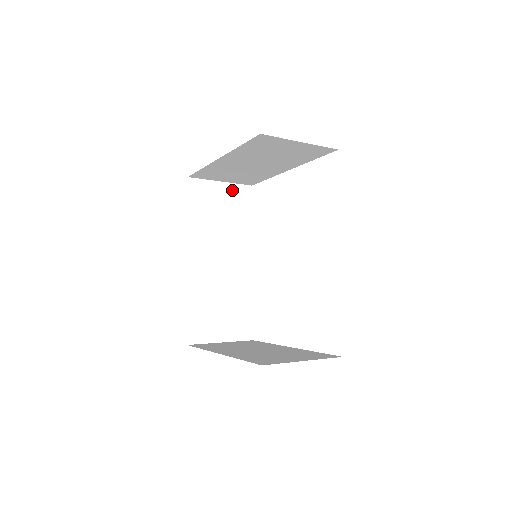
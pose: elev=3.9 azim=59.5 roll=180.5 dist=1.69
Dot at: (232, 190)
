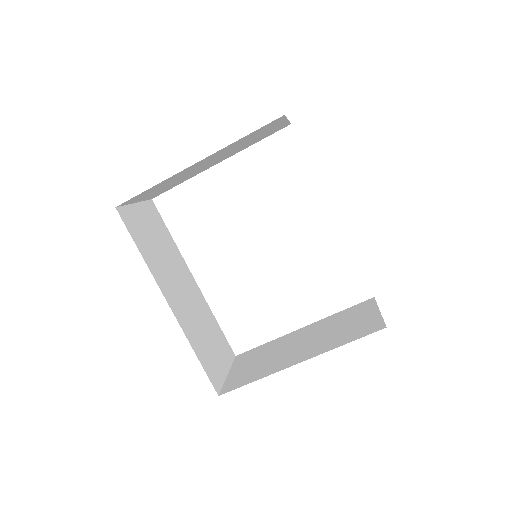
Dot at: (145, 210)
